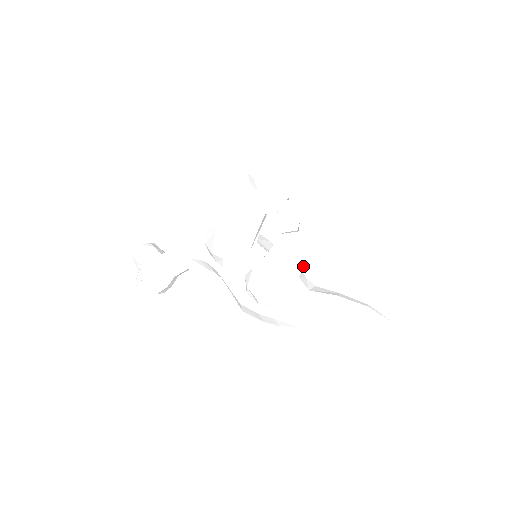
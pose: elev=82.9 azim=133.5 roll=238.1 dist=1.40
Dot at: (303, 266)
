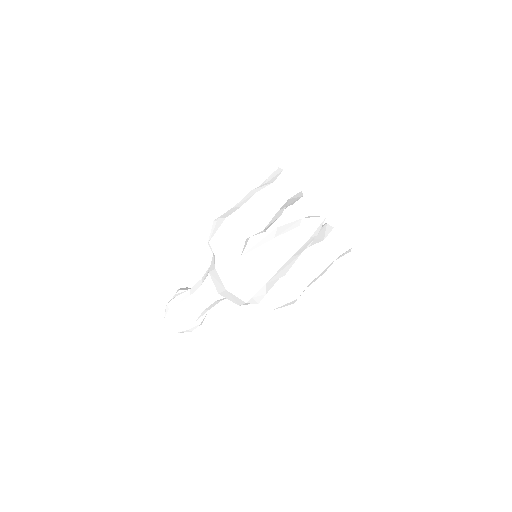
Dot at: (259, 206)
